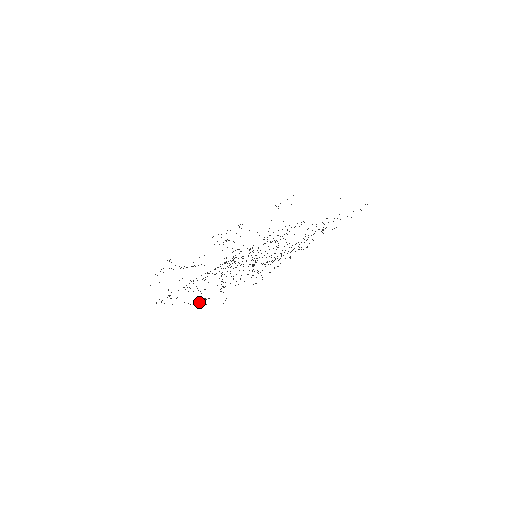
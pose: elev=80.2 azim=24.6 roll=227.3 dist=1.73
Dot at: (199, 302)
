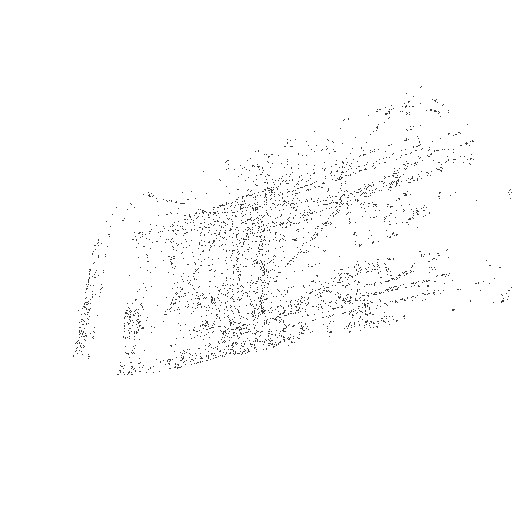
Dot at: occluded
